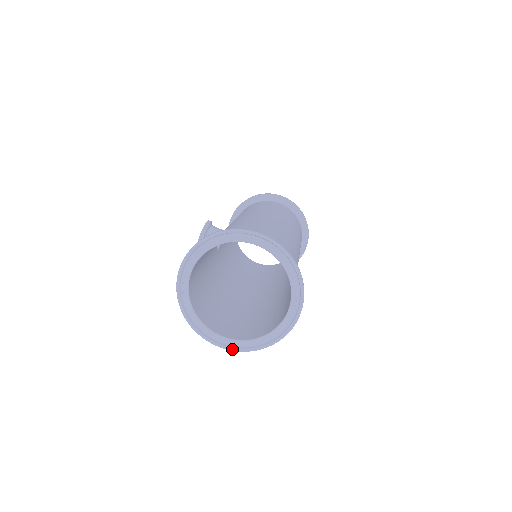
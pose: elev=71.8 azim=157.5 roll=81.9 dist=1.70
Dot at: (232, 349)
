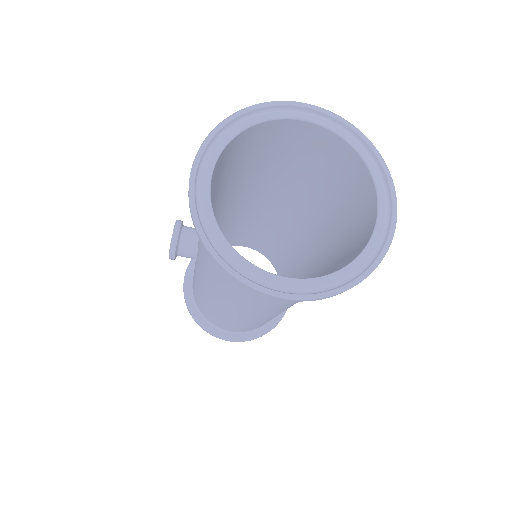
Dot at: (311, 297)
